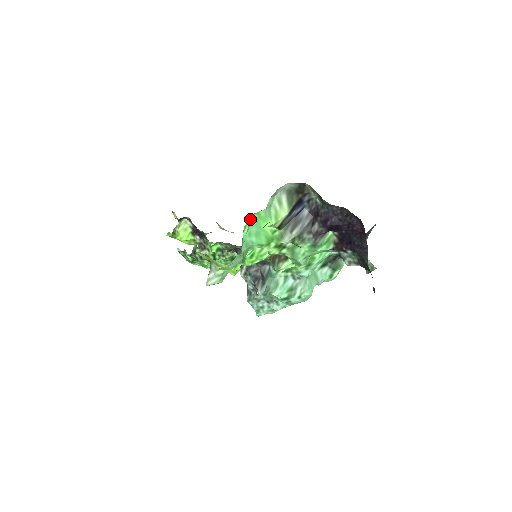
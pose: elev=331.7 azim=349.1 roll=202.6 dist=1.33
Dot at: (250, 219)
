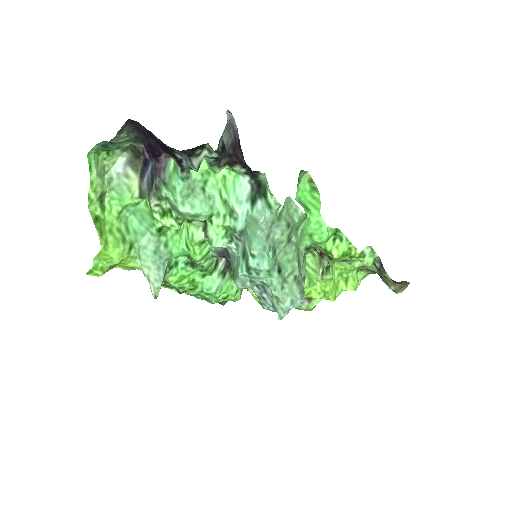
Dot at: (112, 208)
